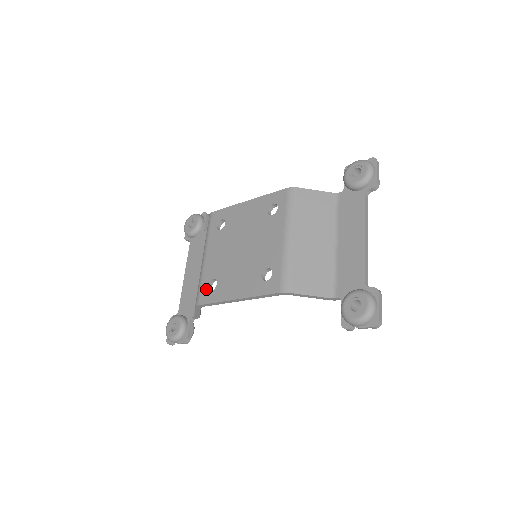
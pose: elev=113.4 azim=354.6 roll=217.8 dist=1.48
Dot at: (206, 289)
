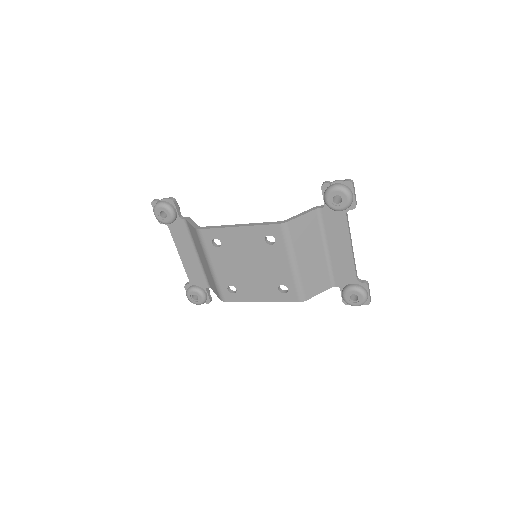
Dot at: (227, 292)
